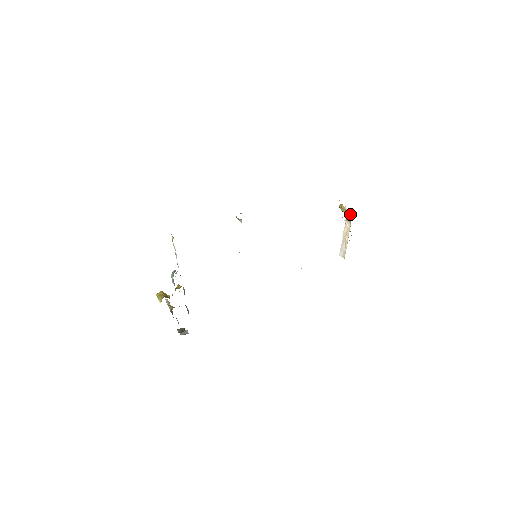
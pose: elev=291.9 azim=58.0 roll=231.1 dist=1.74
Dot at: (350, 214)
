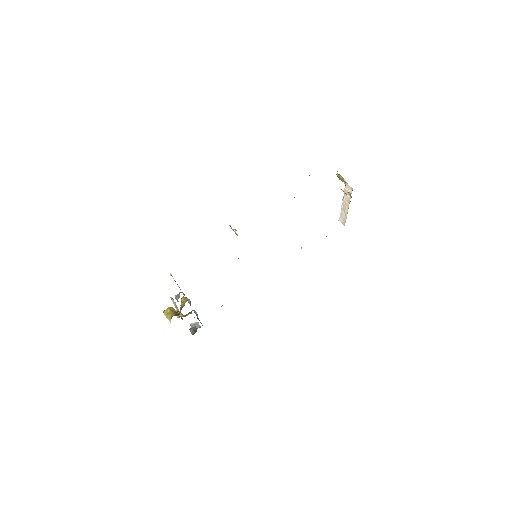
Dot at: (350, 187)
